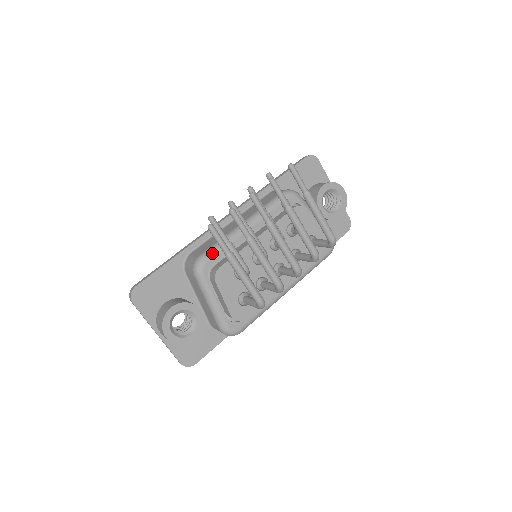
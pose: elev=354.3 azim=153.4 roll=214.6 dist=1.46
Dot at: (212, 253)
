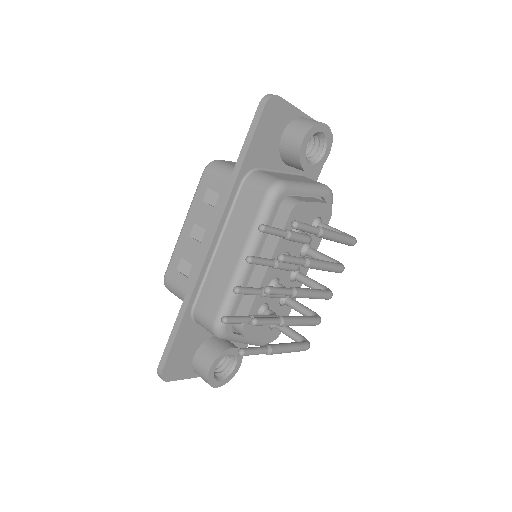
Dot at: (226, 314)
